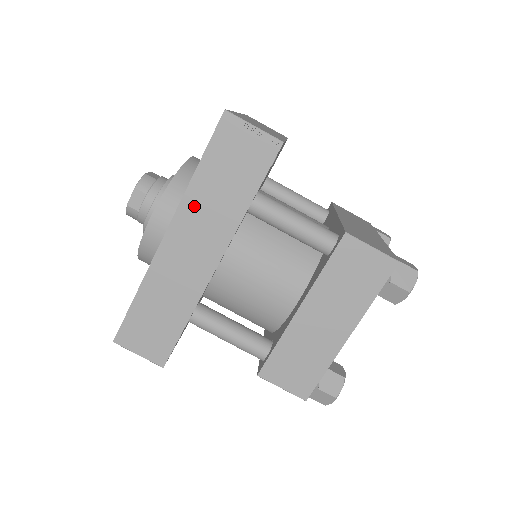
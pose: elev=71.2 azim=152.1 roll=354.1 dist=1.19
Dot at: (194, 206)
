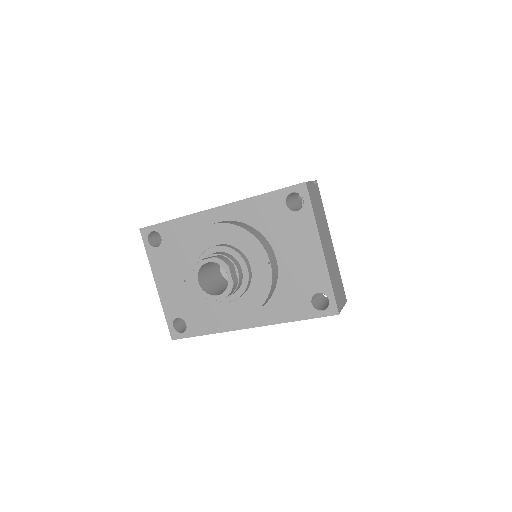
Dot at: occluded
